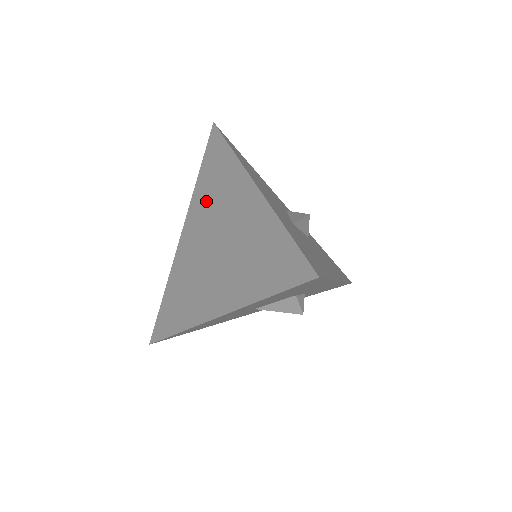
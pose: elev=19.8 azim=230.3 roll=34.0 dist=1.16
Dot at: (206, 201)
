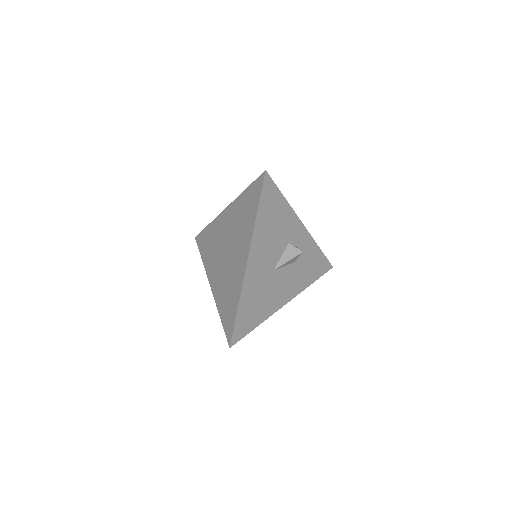
Dot at: (237, 218)
